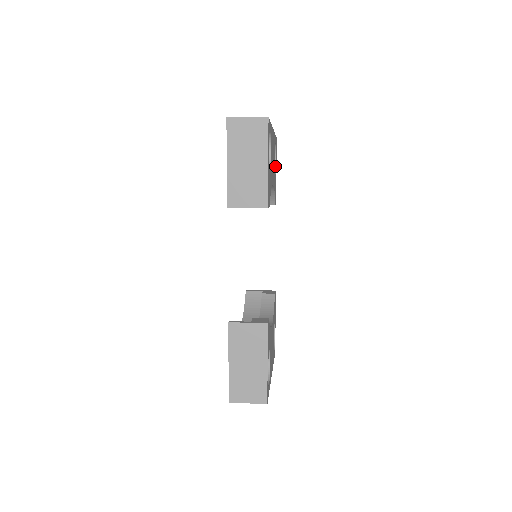
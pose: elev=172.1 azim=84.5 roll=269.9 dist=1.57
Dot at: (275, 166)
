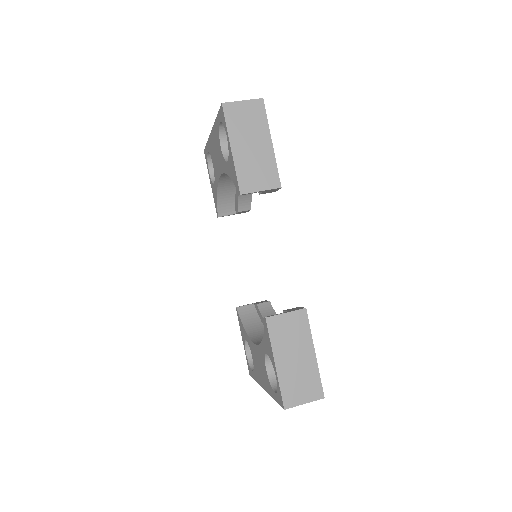
Dot at: occluded
